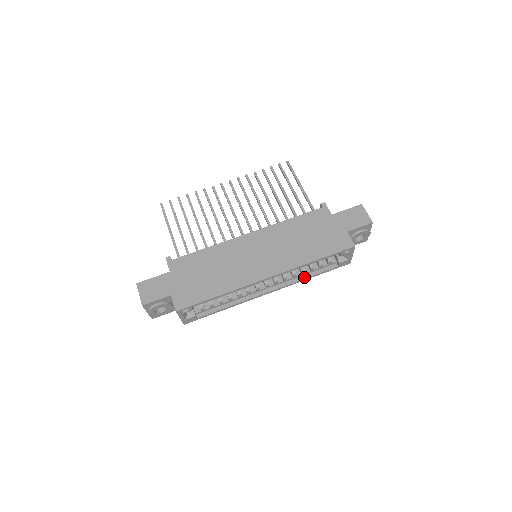
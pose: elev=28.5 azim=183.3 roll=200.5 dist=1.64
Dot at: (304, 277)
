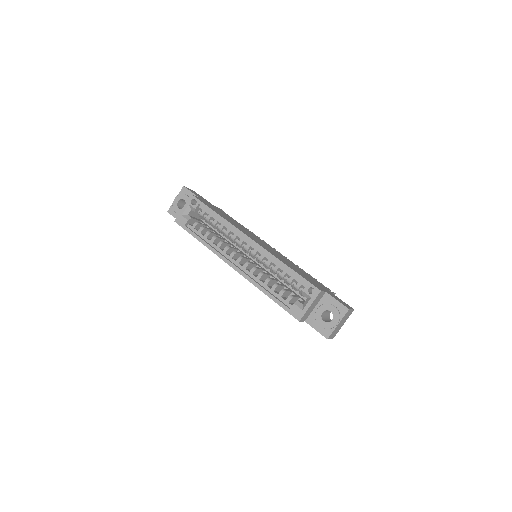
Dot at: (262, 286)
